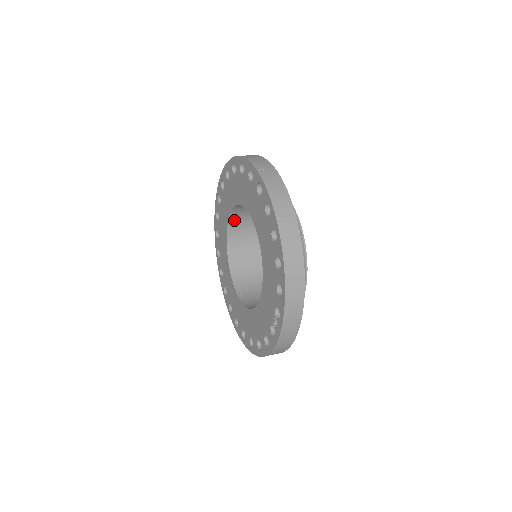
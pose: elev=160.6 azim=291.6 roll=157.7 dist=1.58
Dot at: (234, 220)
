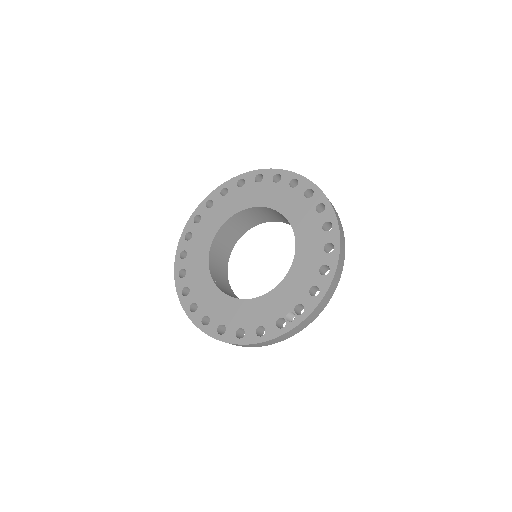
Dot at: (237, 216)
